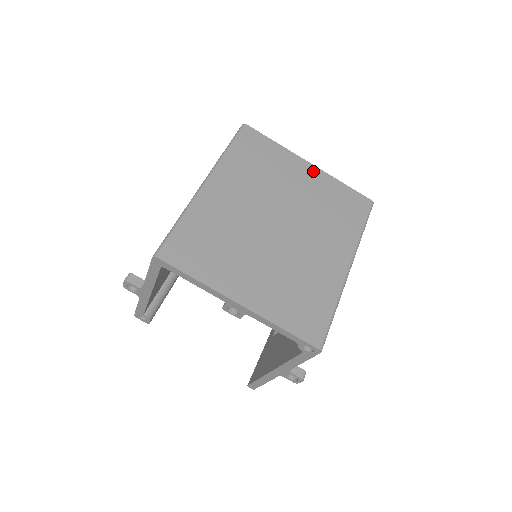
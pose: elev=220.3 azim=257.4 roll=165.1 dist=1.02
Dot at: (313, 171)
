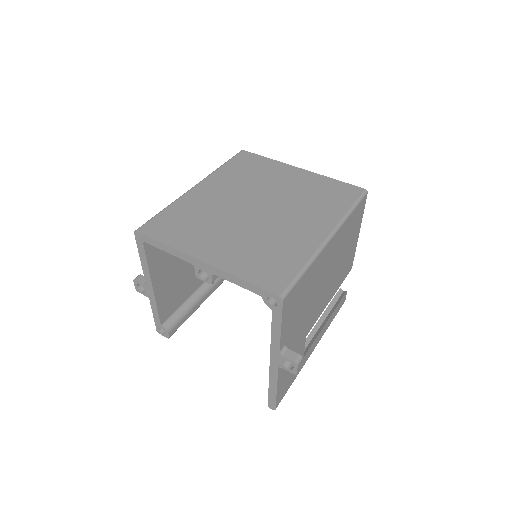
Dot at: (302, 173)
